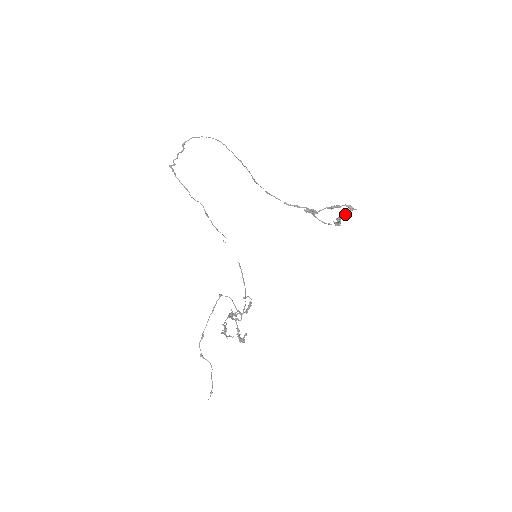
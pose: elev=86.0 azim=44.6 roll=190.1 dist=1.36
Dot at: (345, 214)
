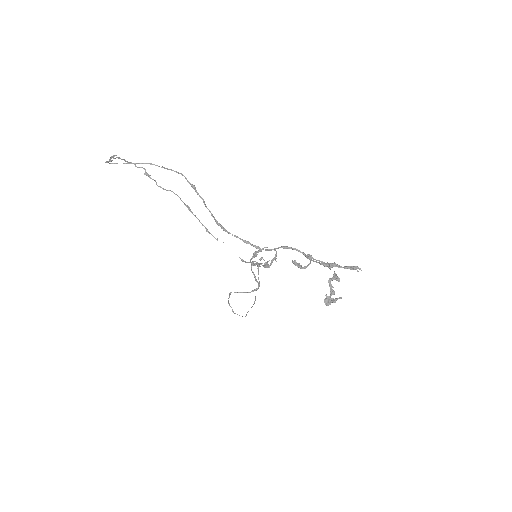
Dot at: (335, 299)
